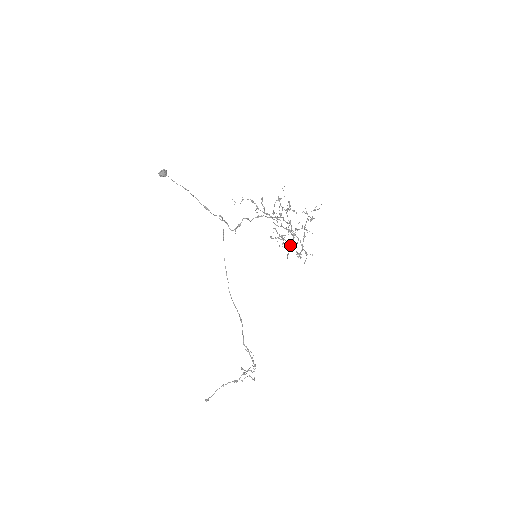
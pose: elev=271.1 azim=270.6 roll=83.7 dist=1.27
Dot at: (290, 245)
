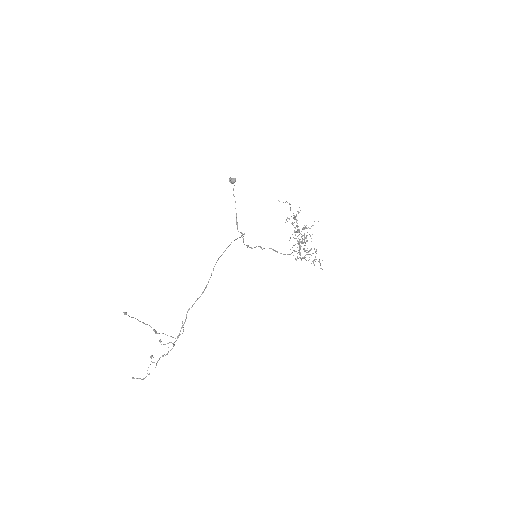
Dot at: (298, 243)
